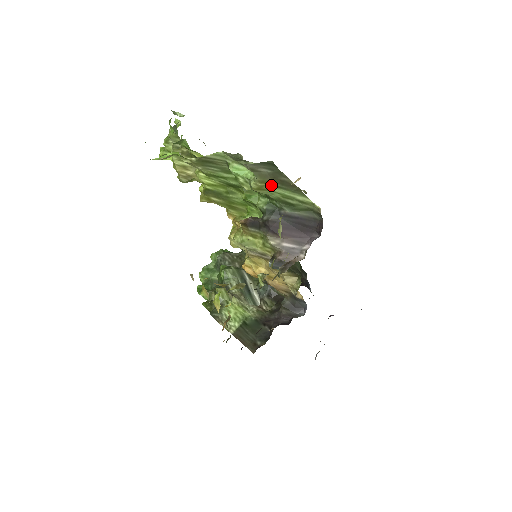
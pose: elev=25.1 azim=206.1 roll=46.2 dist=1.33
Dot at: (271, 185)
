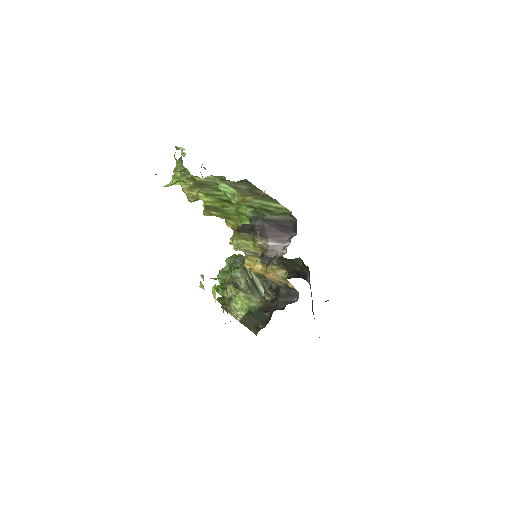
Dot at: (250, 197)
